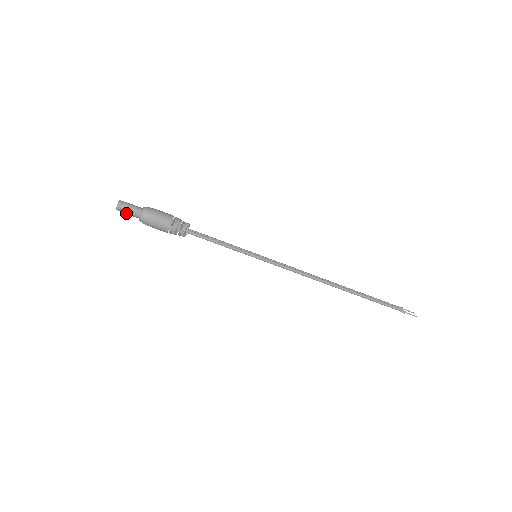
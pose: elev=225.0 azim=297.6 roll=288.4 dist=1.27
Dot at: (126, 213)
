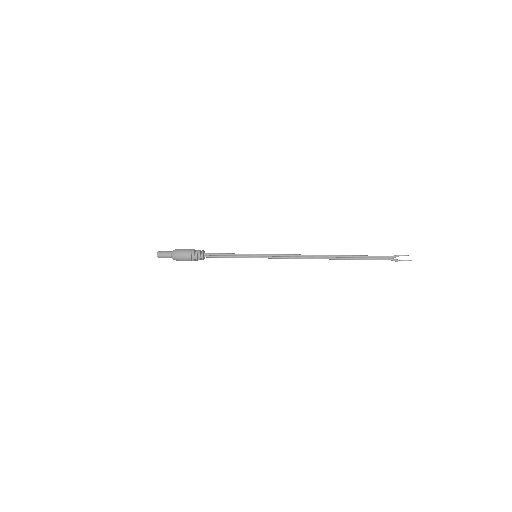
Dot at: occluded
